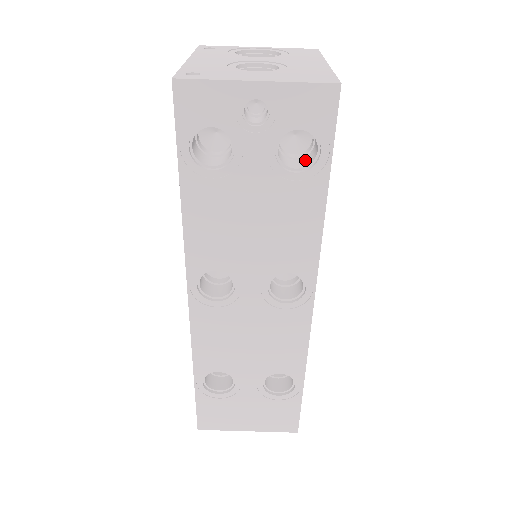
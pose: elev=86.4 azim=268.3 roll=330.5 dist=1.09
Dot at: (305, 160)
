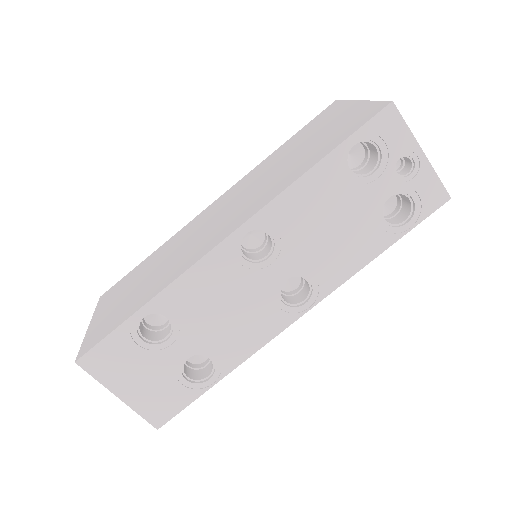
Dot at: (386, 220)
